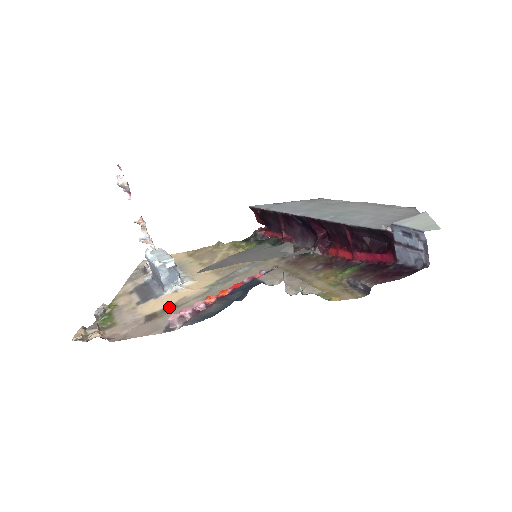
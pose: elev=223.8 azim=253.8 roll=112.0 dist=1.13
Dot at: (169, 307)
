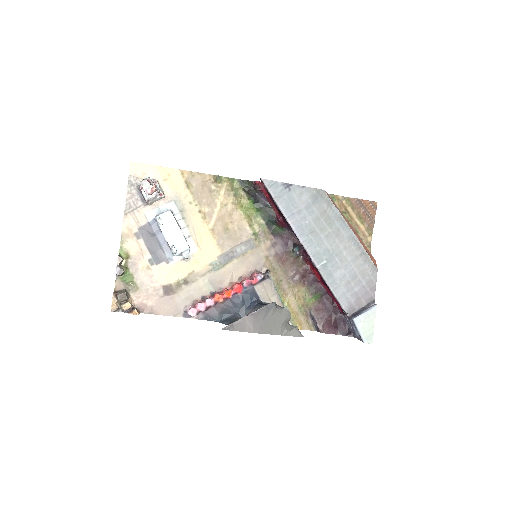
Dot at: (181, 282)
